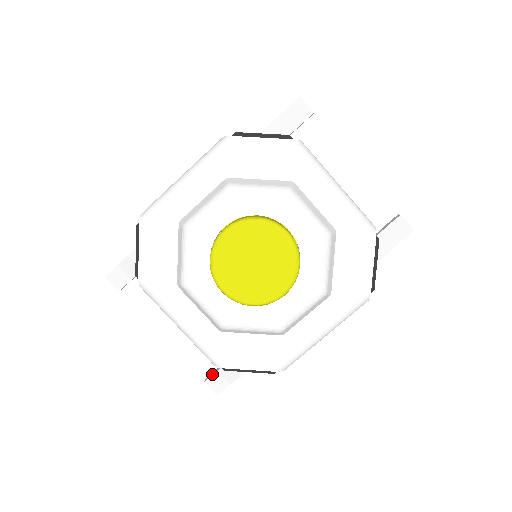
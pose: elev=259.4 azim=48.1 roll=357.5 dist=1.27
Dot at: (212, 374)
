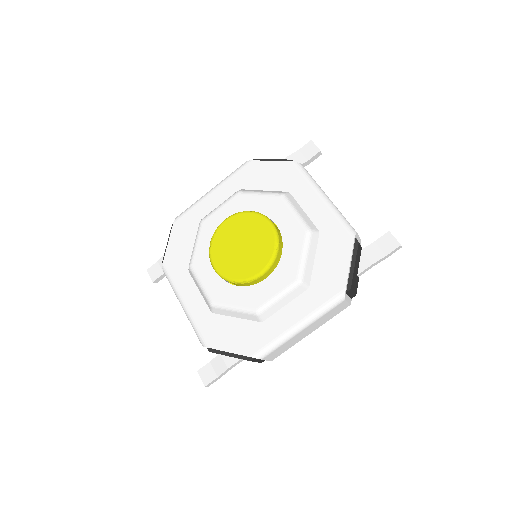
Dot at: (205, 365)
